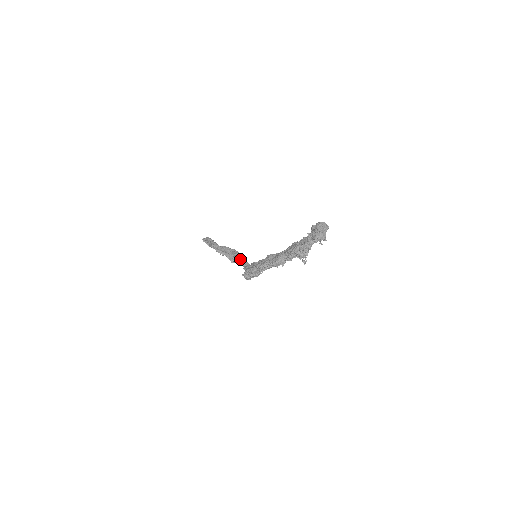
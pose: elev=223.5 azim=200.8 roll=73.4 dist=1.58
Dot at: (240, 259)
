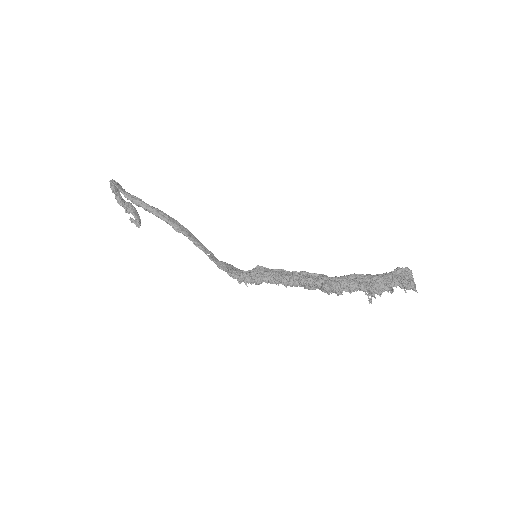
Dot at: (196, 241)
